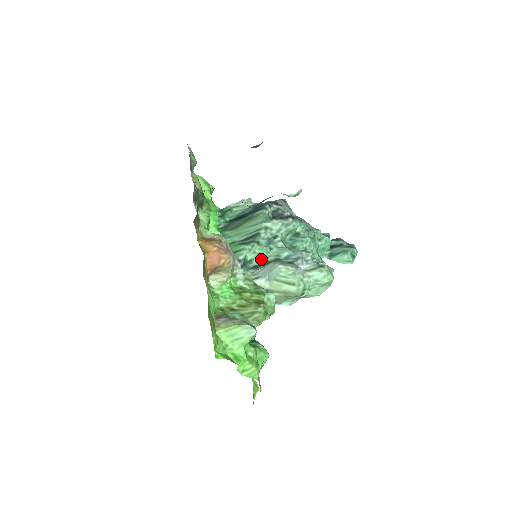
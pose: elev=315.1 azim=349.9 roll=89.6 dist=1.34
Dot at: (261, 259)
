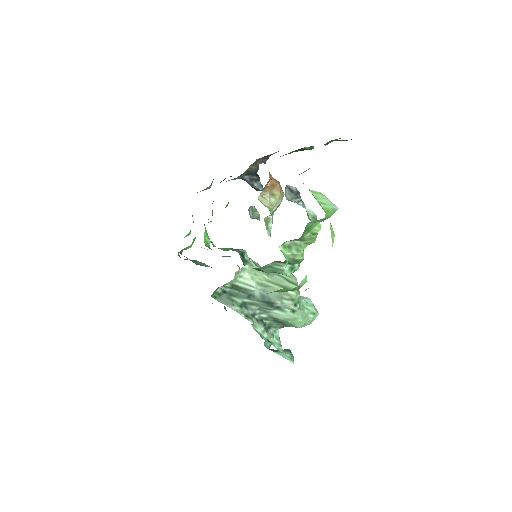
Dot at: occluded
